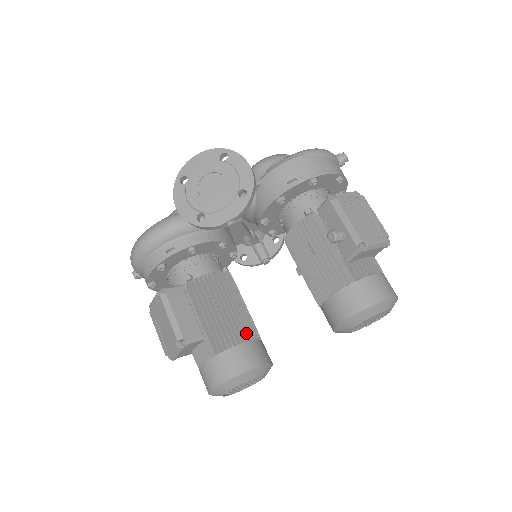
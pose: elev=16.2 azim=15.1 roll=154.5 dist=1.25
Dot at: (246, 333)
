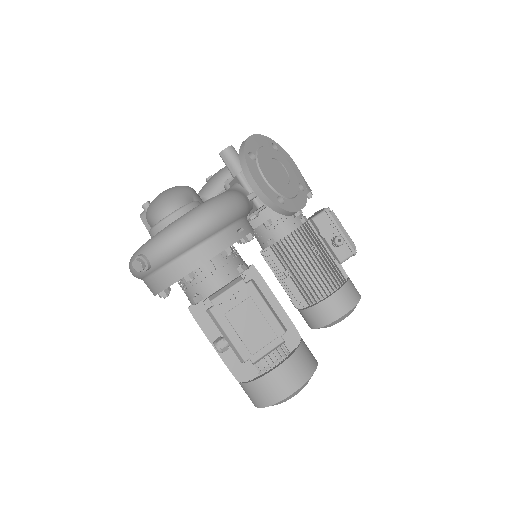
Dot at: occluded
